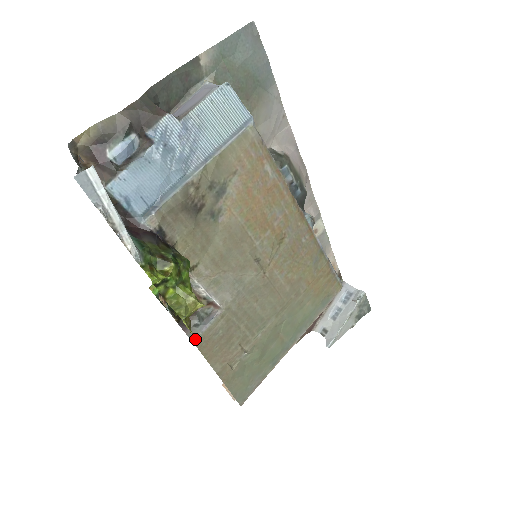
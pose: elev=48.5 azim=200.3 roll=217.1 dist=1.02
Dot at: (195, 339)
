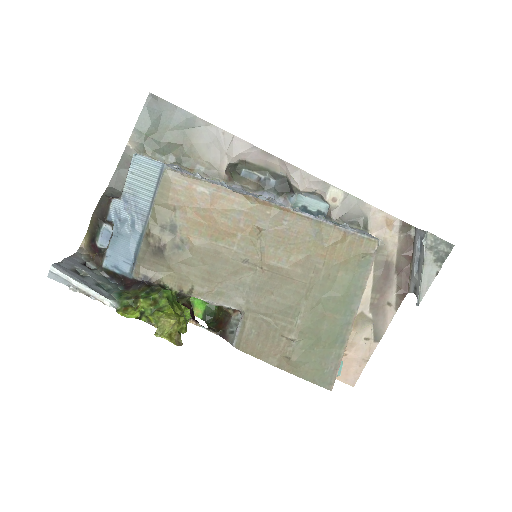
Dot at: (234, 344)
